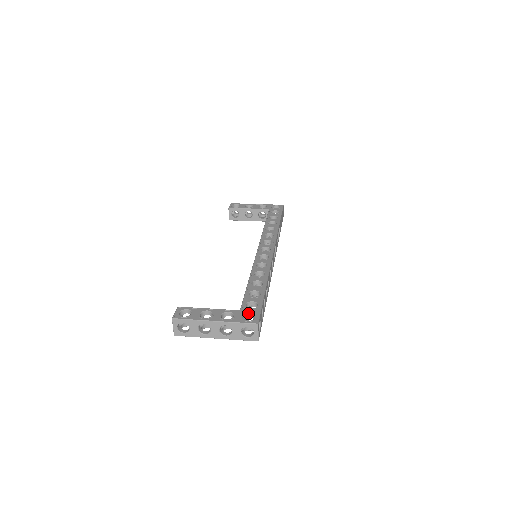
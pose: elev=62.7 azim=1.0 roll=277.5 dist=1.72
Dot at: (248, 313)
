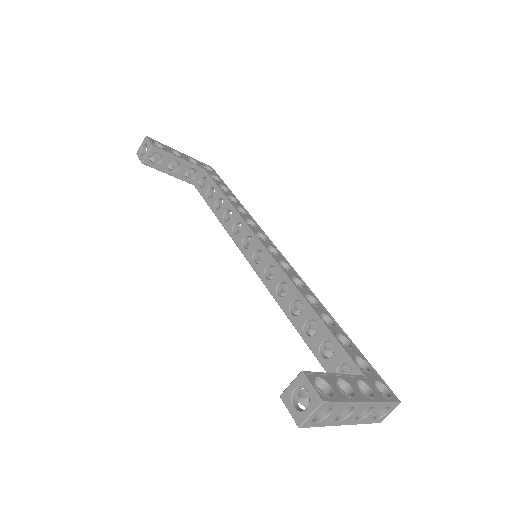
Dot at: (376, 381)
